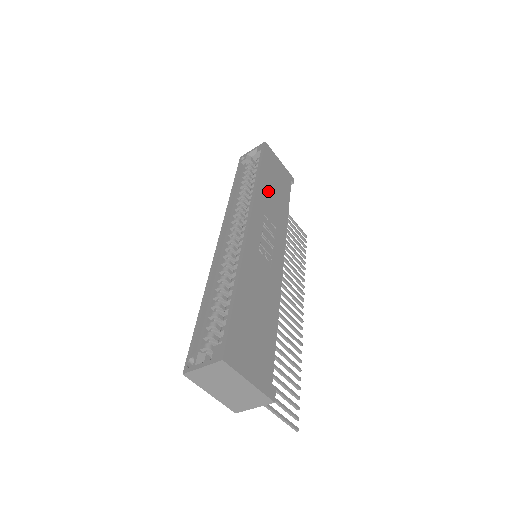
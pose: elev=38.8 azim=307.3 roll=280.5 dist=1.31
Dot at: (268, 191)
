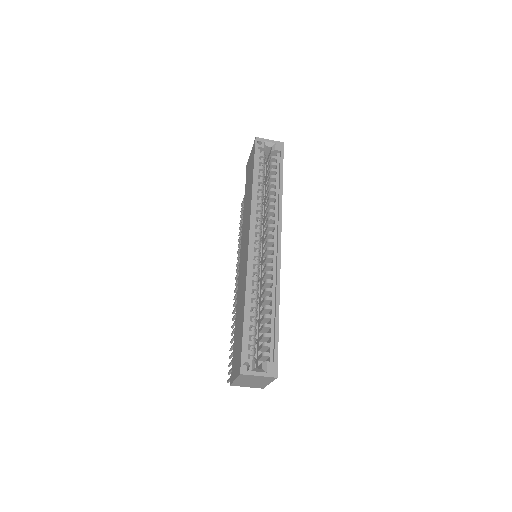
Dot at: occluded
